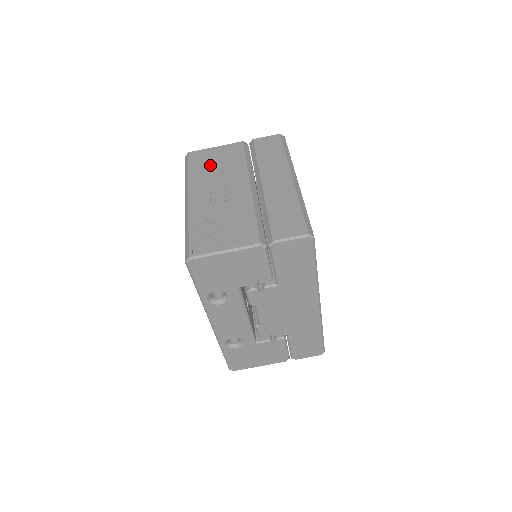
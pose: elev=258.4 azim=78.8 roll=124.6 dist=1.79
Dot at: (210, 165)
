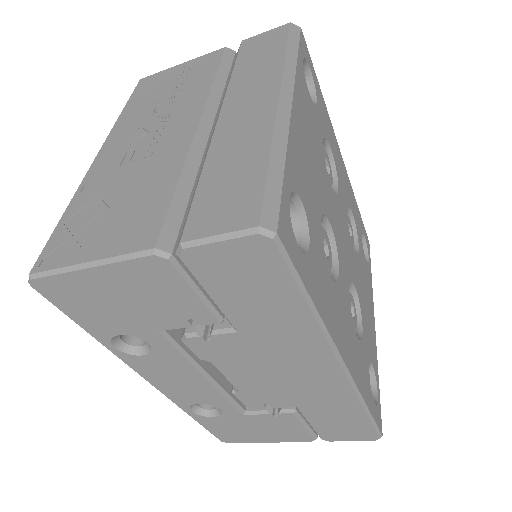
Dot at: (157, 94)
